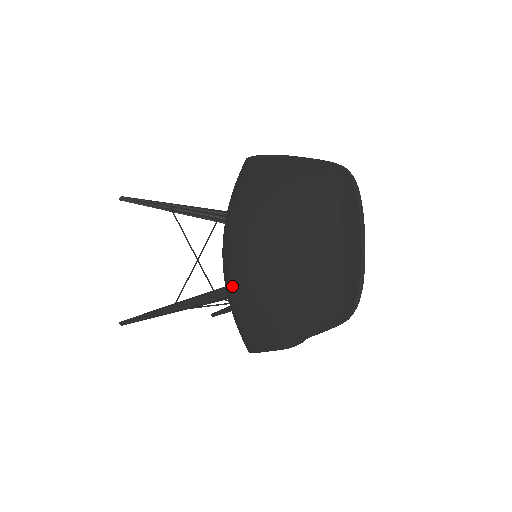
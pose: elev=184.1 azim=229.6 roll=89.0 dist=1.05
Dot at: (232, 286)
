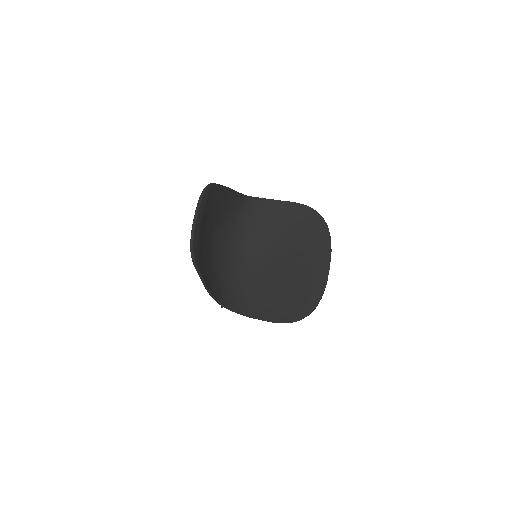
Dot at: occluded
